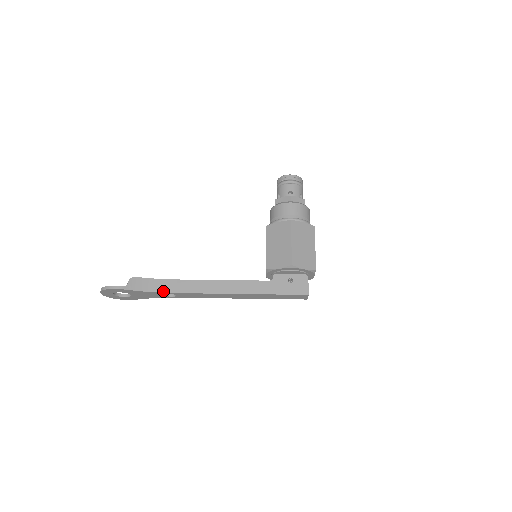
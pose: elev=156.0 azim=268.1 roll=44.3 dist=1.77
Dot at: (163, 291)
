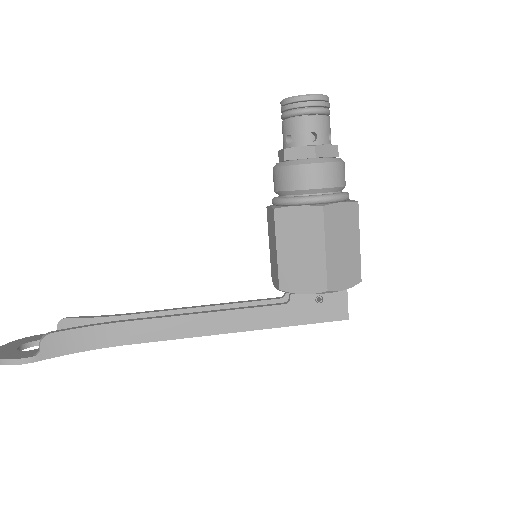
Dot at: (107, 345)
